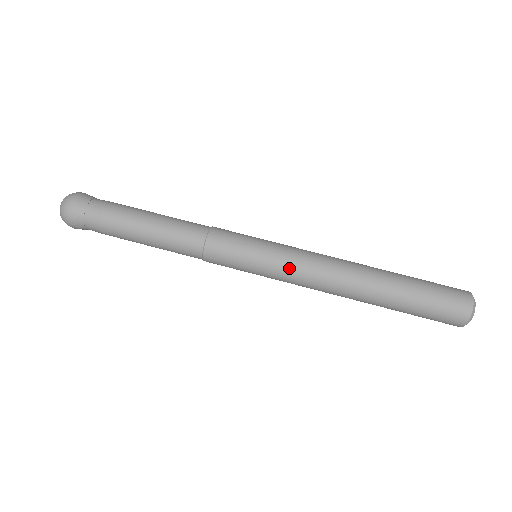
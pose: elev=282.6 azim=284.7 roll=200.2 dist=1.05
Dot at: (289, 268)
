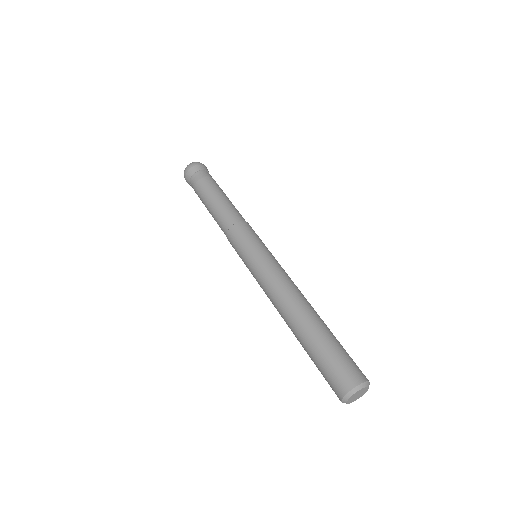
Dot at: (260, 272)
